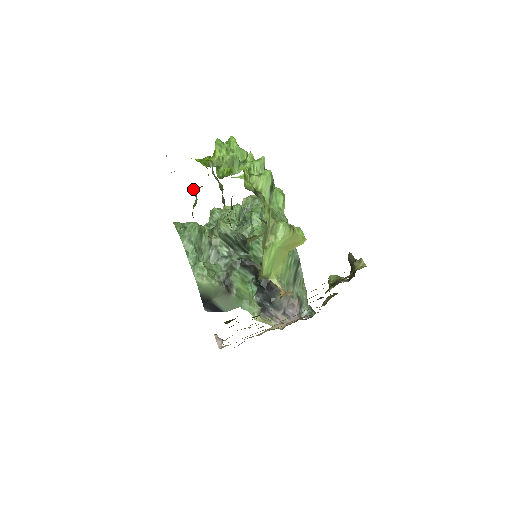
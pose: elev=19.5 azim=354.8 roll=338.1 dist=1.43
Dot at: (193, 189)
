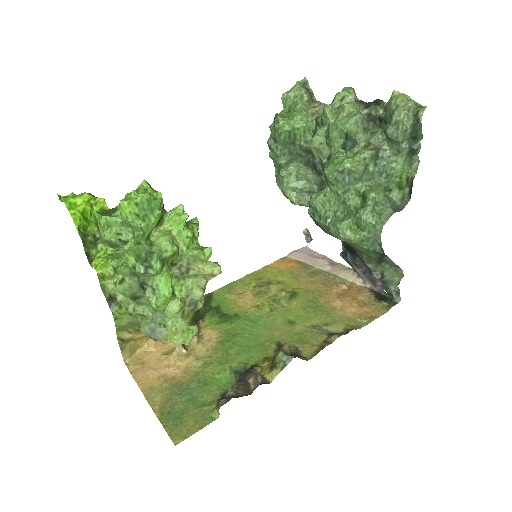
Dot at: occluded
